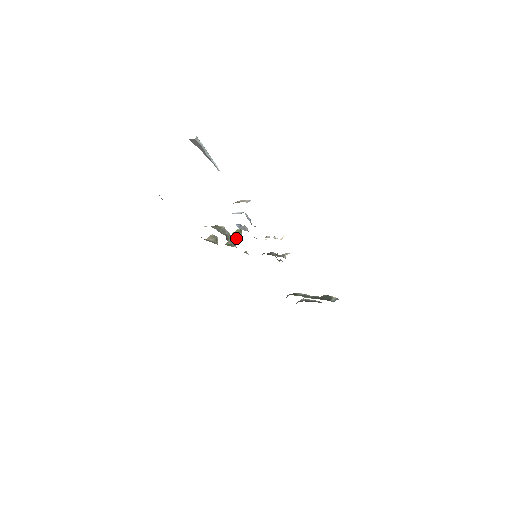
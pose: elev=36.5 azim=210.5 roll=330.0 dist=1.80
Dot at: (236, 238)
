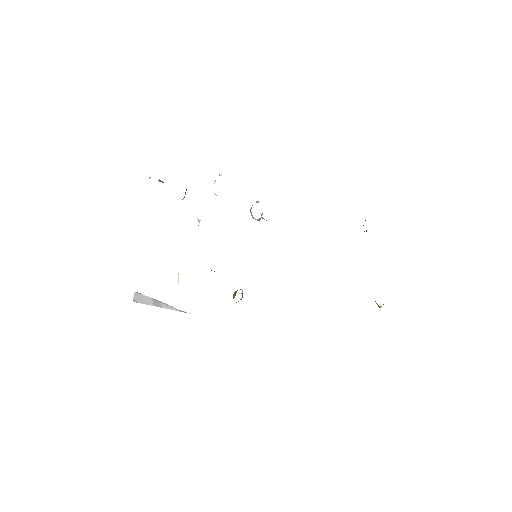
Dot at: occluded
